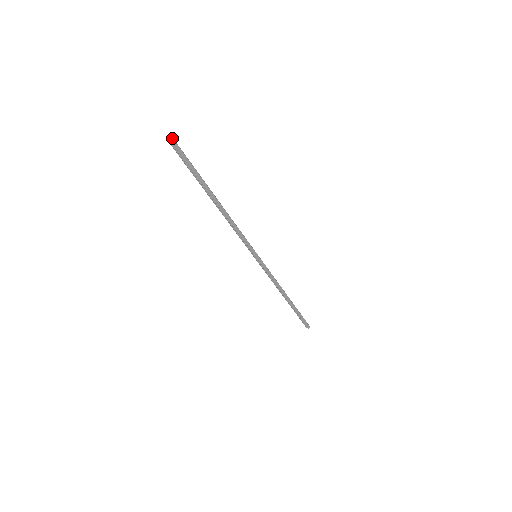
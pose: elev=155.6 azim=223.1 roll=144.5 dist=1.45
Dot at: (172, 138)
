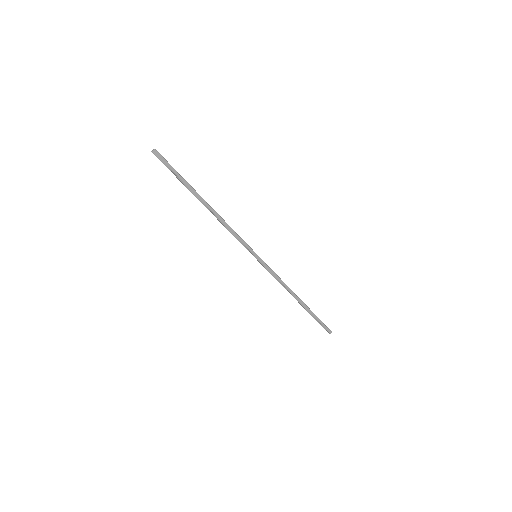
Dot at: occluded
